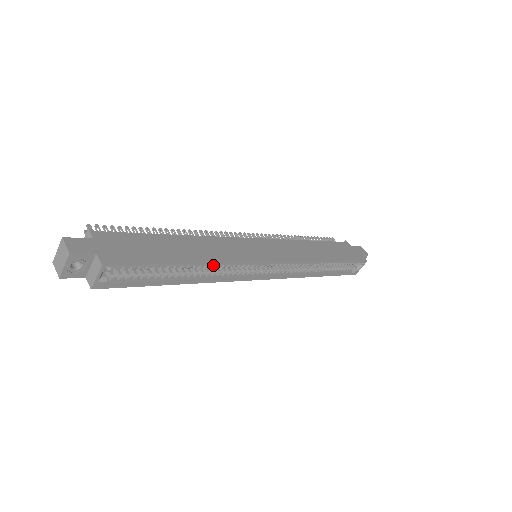
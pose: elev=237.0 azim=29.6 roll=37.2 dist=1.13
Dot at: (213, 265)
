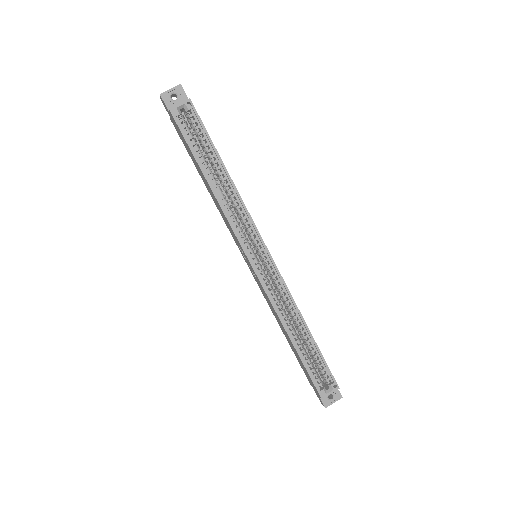
Dot at: (235, 190)
